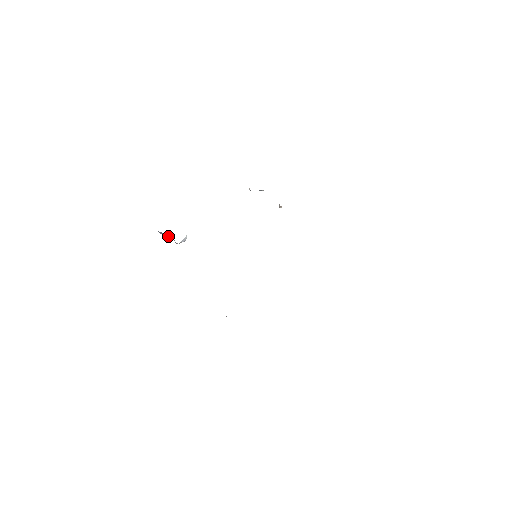
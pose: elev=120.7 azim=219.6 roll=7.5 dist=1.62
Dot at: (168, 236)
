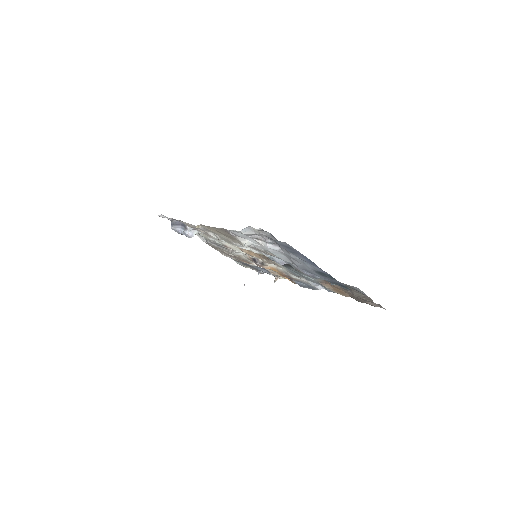
Dot at: (179, 228)
